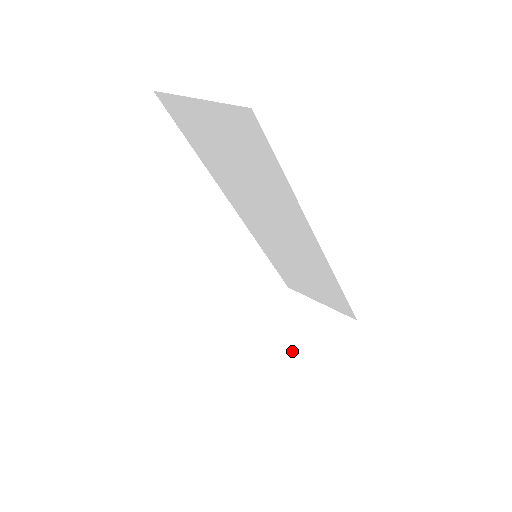
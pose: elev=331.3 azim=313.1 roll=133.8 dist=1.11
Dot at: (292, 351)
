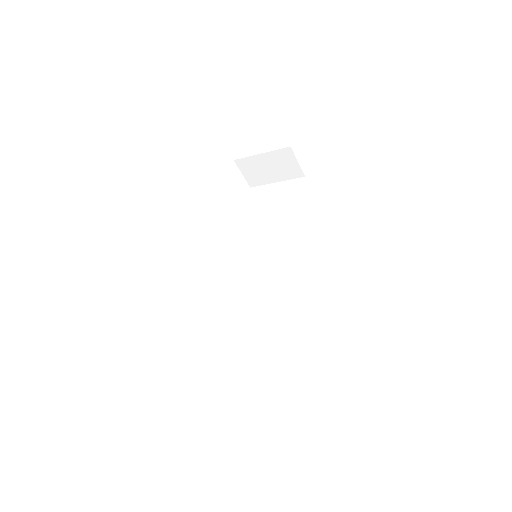
Dot at: occluded
